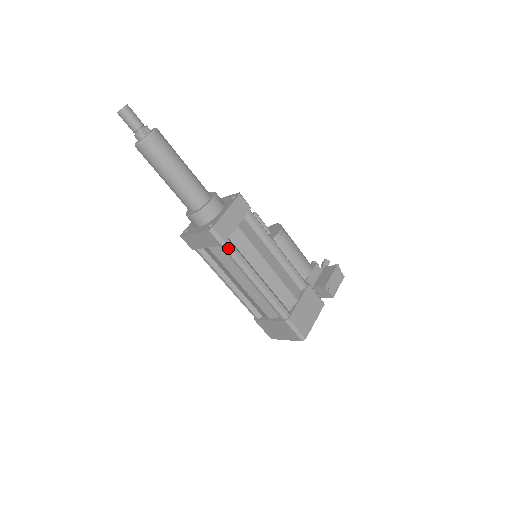
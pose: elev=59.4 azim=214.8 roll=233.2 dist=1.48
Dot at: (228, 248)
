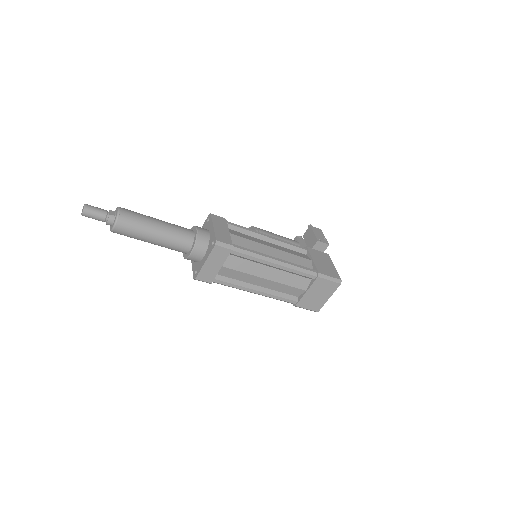
Dot at: (238, 250)
